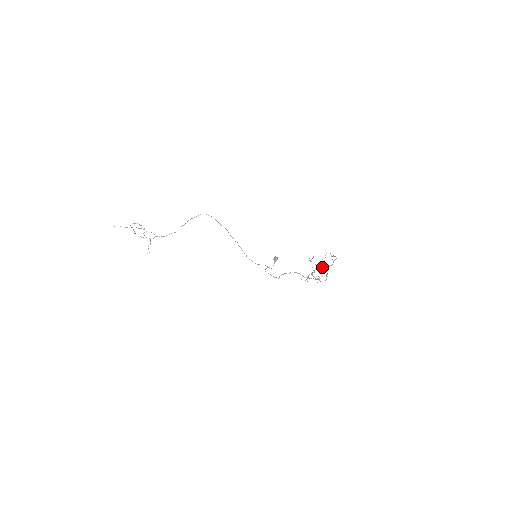
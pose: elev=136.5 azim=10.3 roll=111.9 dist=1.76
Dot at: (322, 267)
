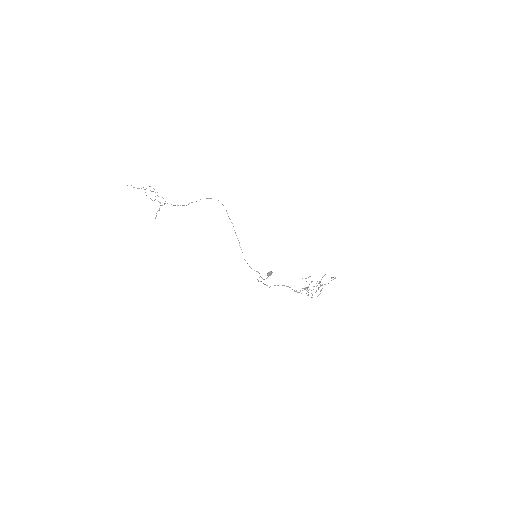
Dot at: occluded
